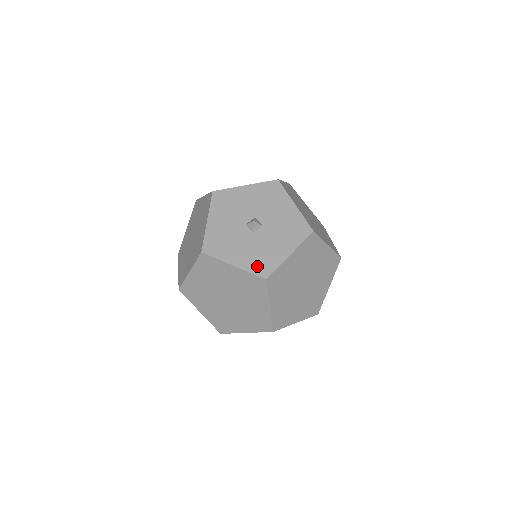
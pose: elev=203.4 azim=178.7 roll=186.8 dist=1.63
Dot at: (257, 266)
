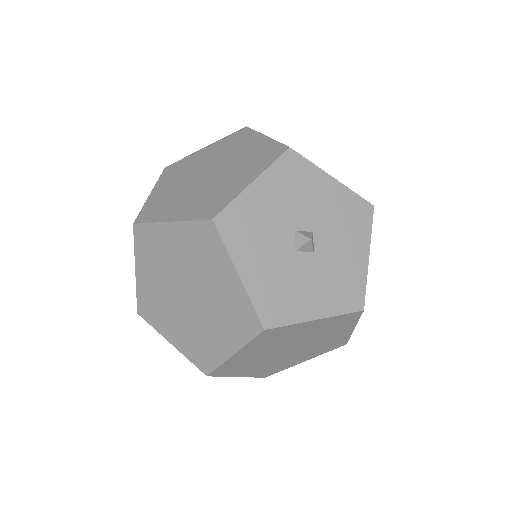
Dot at: (267, 301)
